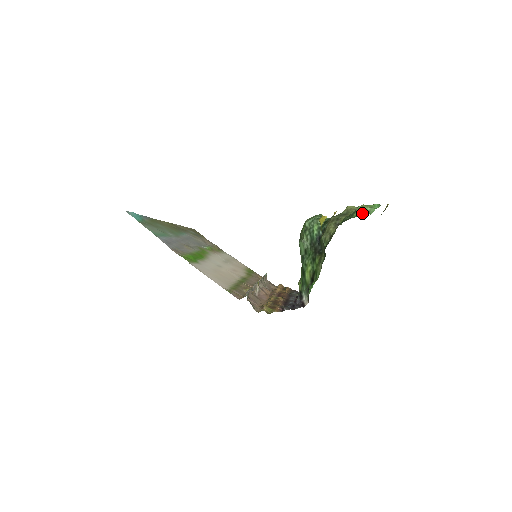
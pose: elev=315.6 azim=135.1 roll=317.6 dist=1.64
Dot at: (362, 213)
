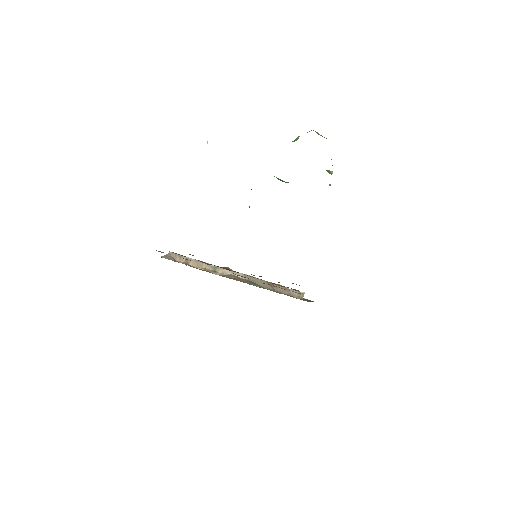
Dot at: occluded
